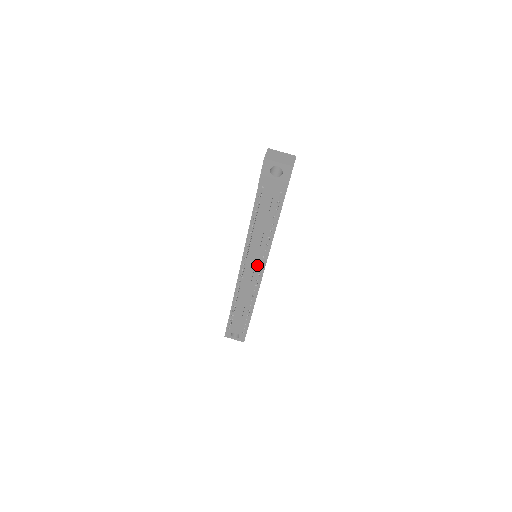
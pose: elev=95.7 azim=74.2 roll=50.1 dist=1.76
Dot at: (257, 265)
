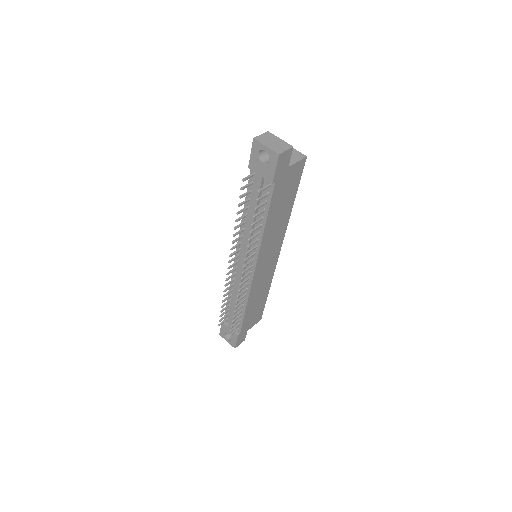
Dot at: occluded
